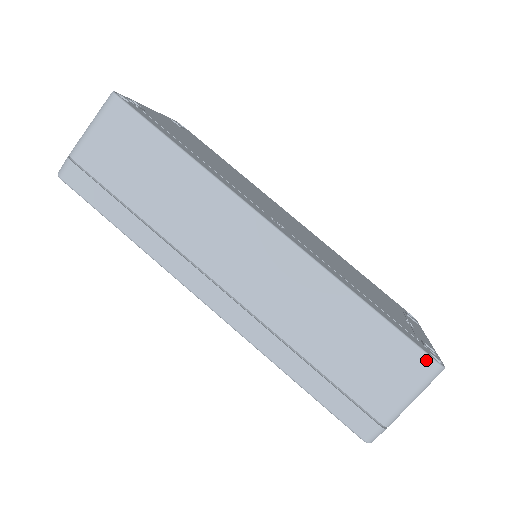
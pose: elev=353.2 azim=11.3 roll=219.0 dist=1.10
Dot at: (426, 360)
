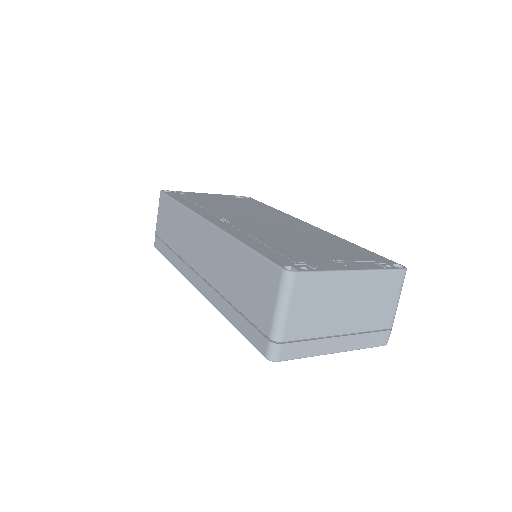
Dot at: (276, 270)
